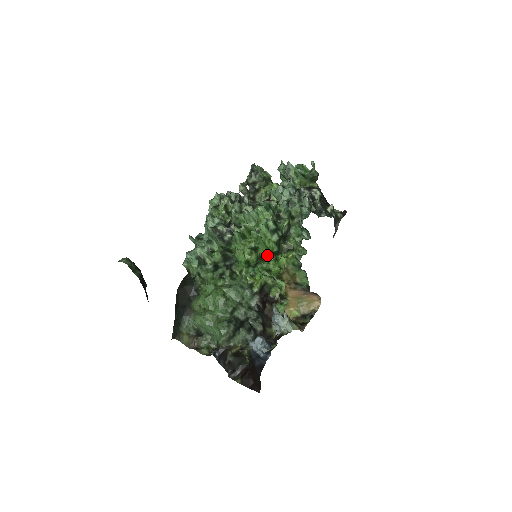
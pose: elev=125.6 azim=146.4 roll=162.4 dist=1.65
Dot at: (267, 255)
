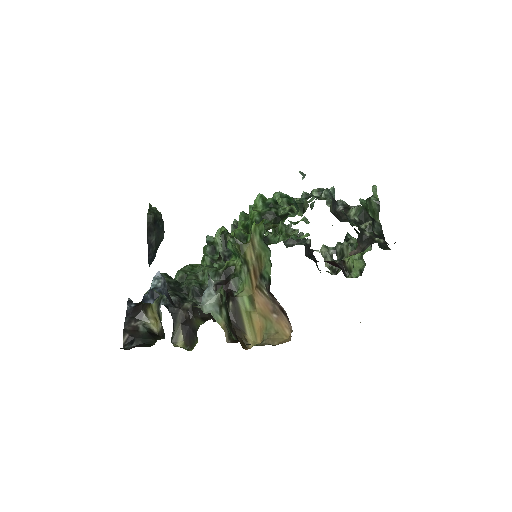
Dot at: occluded
